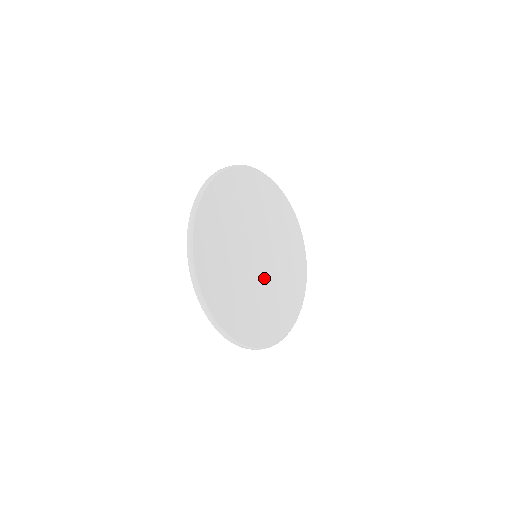
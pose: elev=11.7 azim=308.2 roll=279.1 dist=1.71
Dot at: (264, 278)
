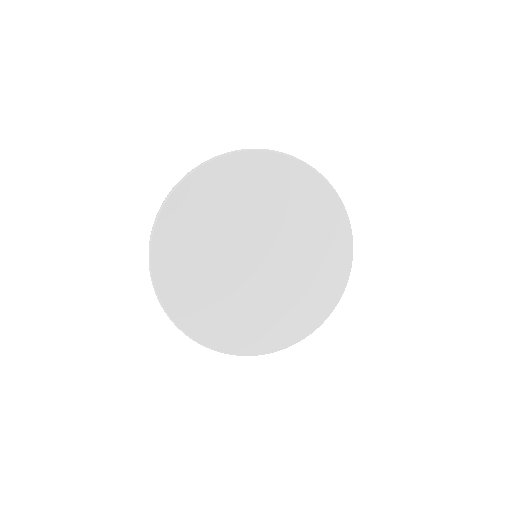
Dot at: (275, 274)
